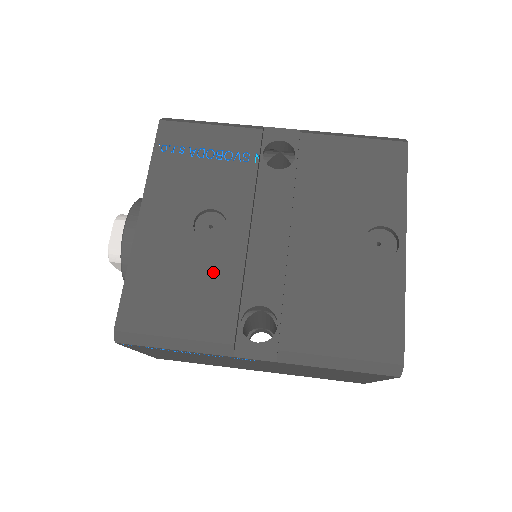
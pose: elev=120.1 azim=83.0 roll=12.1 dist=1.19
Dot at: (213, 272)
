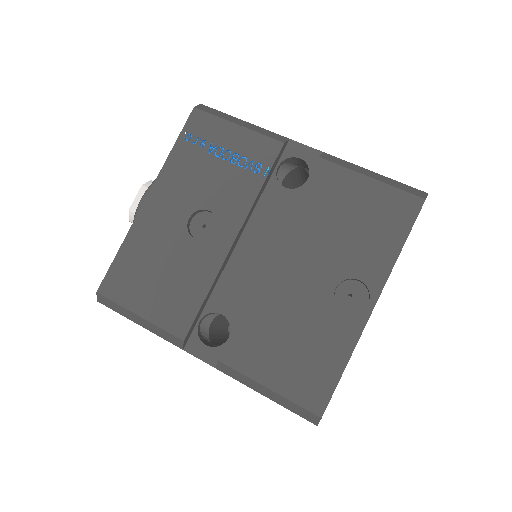
Dot at: (189, 270)
